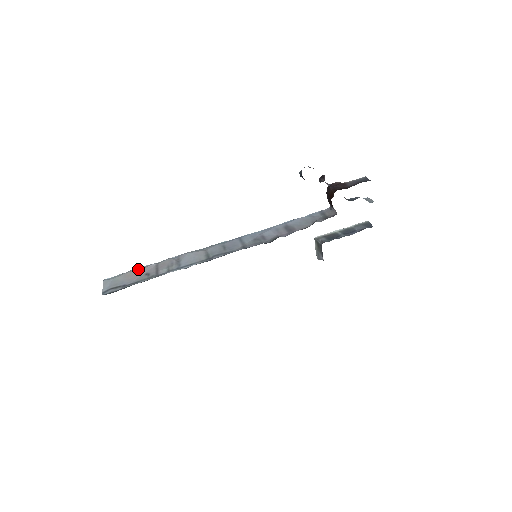
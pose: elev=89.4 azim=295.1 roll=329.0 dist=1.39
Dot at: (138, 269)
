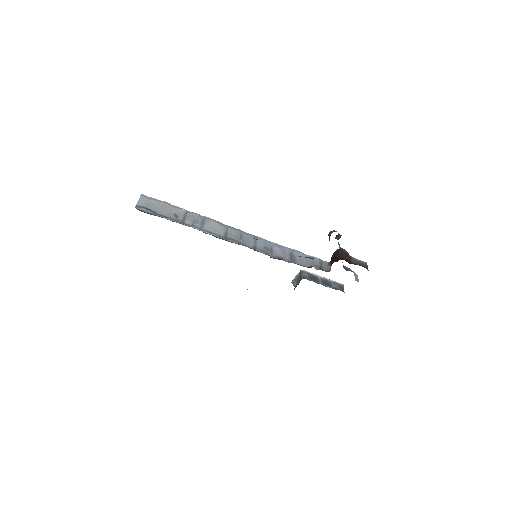
Dot at: (171, 205)
